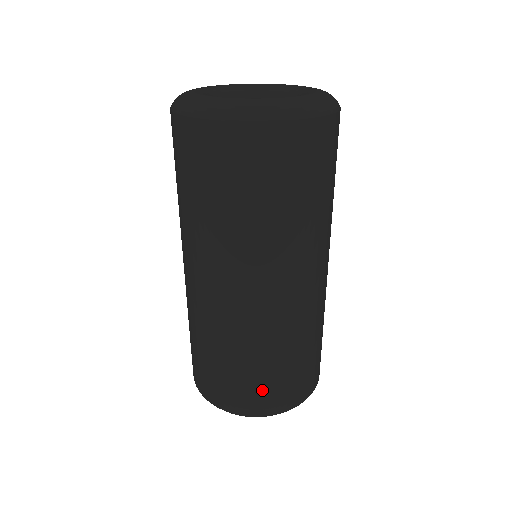
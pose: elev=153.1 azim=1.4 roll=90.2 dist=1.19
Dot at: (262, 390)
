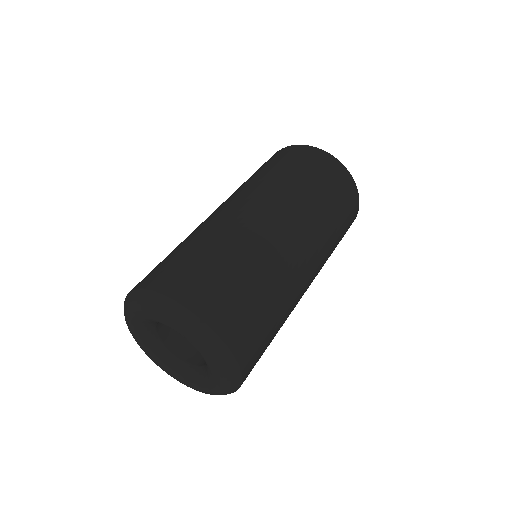
Dot at: (247, 317)
